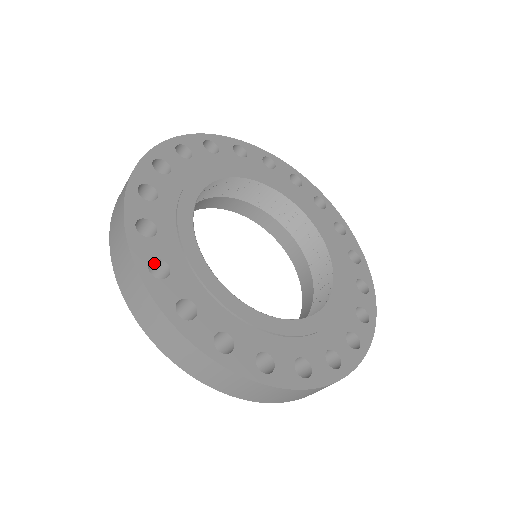
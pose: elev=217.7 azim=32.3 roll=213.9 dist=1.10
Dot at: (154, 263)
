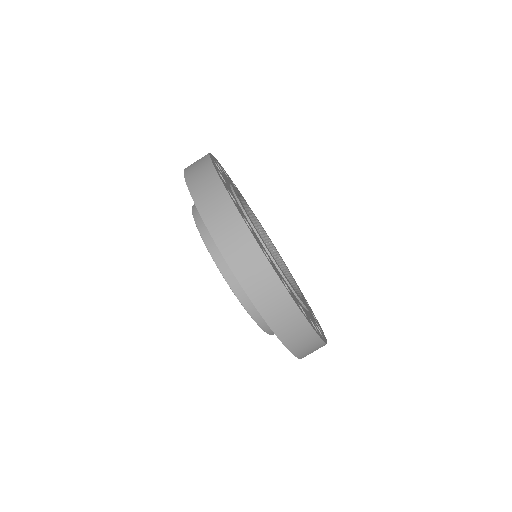
Dot at: occluded
